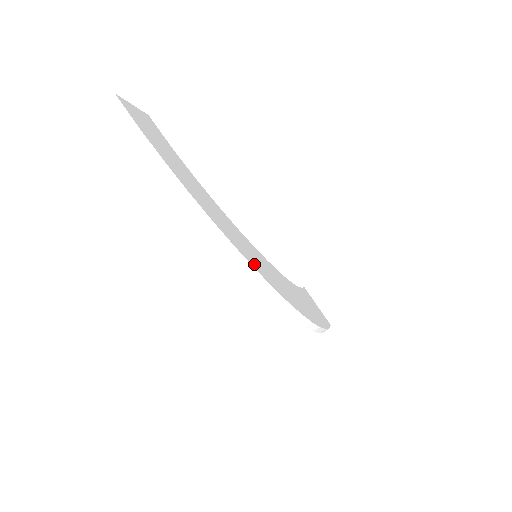
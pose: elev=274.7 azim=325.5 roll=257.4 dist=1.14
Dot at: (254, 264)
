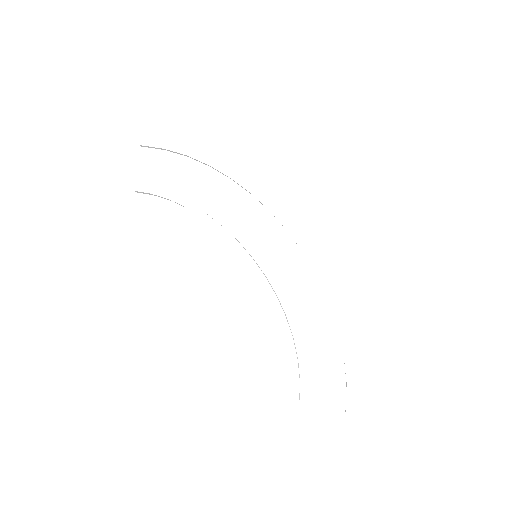
Dot at: (268, 215)
